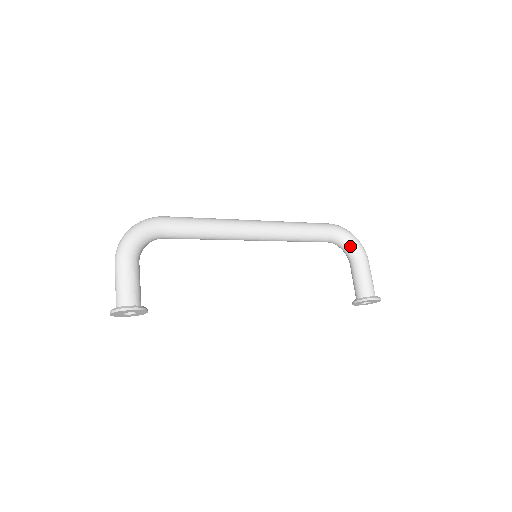
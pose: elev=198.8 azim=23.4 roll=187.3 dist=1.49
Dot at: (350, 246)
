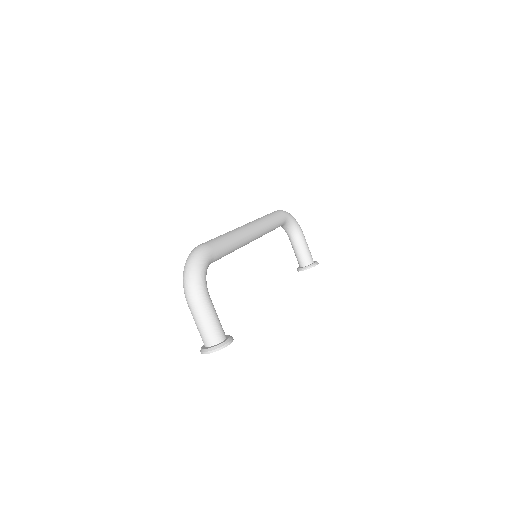
Dot at: (293, 226)
